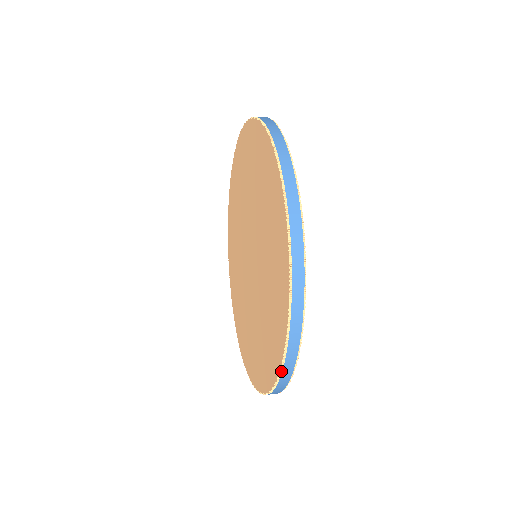
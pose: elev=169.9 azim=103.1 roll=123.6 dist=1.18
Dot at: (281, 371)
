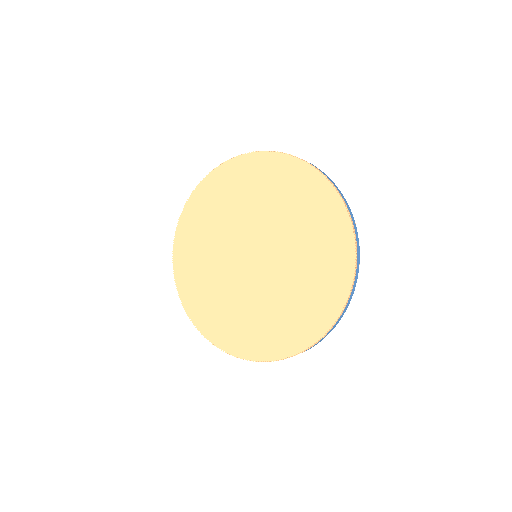
Dot at: (356, 244)
